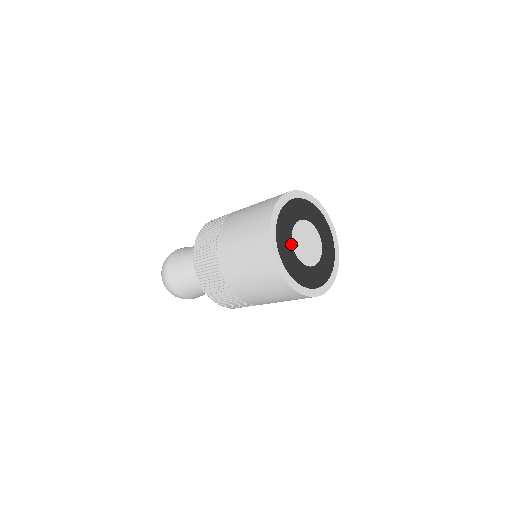
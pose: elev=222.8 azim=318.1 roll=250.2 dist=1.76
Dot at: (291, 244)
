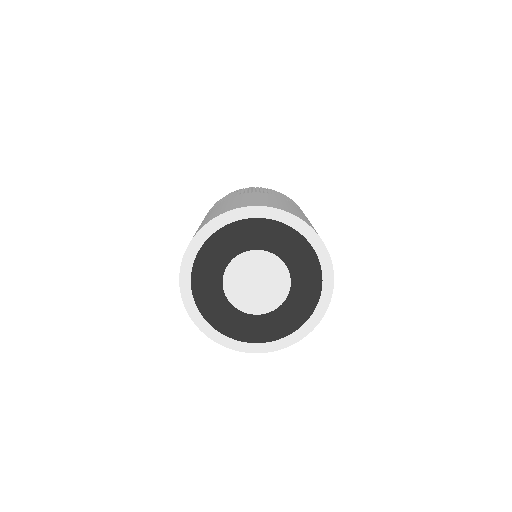
Dot at: (227, 302)
